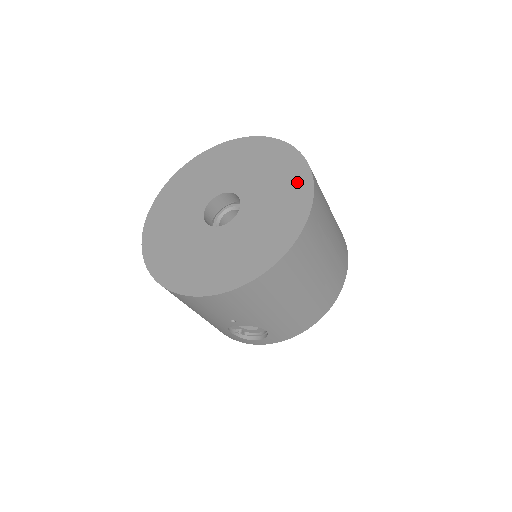
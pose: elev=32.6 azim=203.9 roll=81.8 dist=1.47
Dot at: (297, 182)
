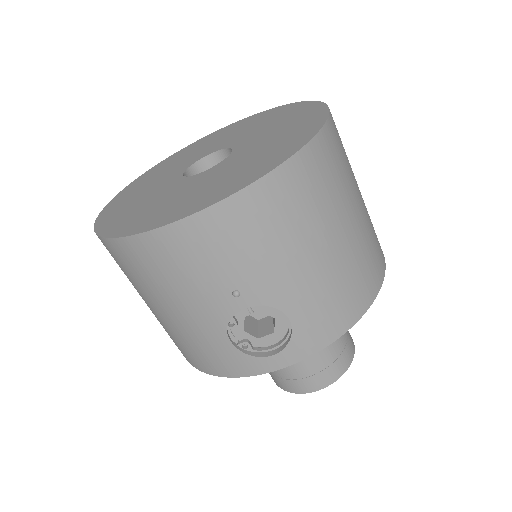
Dot at: (302, 111)
